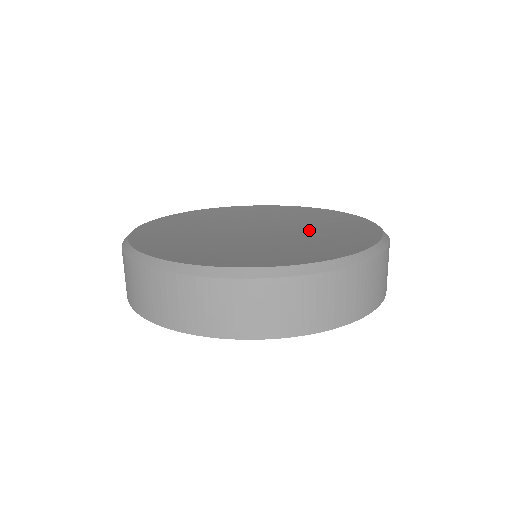
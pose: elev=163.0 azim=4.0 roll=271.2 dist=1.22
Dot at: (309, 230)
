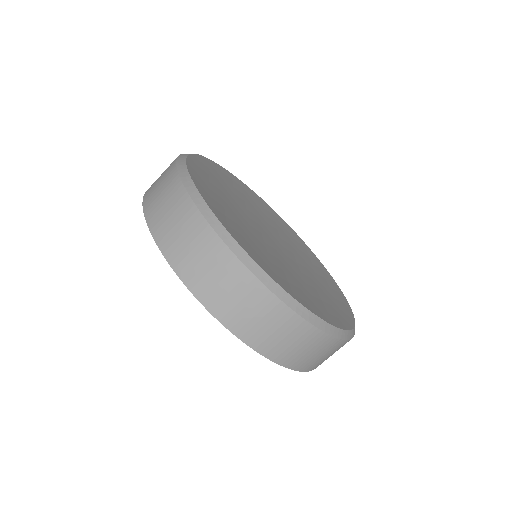
Dot at: (301, 259)
